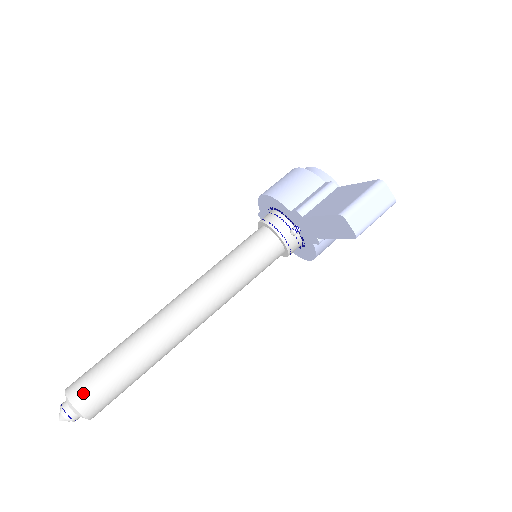
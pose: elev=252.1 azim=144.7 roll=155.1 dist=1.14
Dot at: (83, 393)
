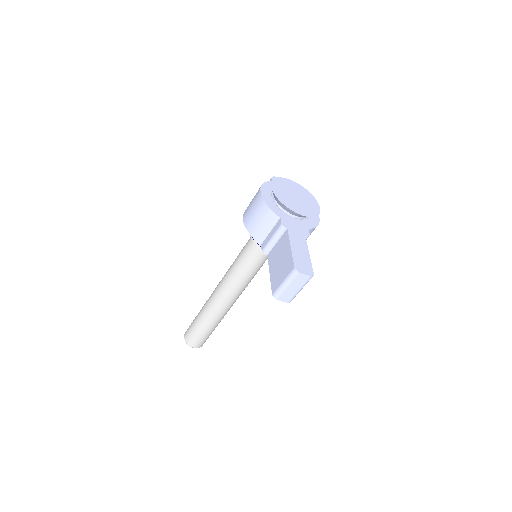
Dot at: (192, 341)
